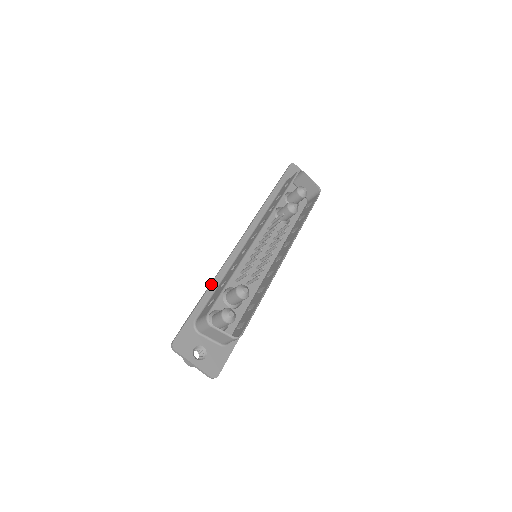
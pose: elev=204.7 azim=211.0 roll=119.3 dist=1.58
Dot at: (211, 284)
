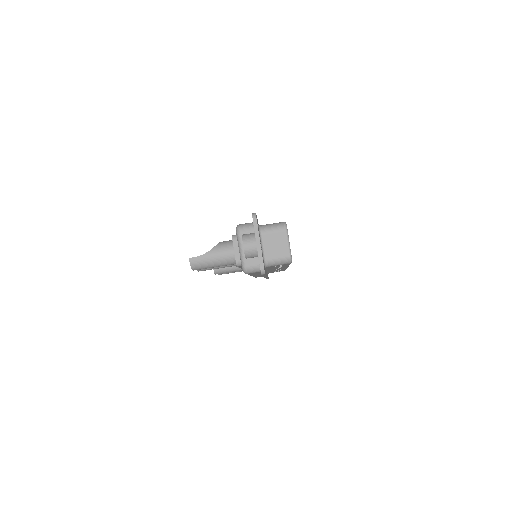
Dot at: occluded
